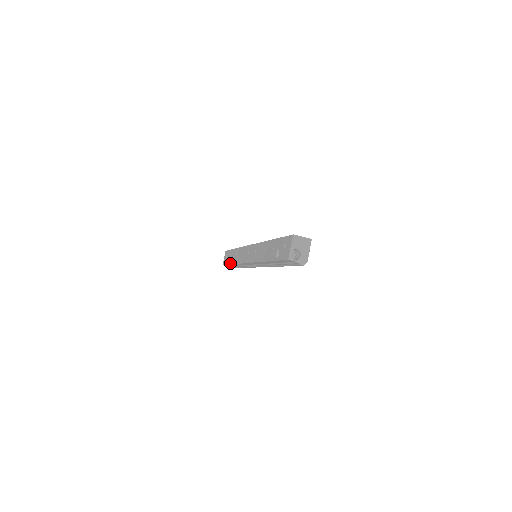
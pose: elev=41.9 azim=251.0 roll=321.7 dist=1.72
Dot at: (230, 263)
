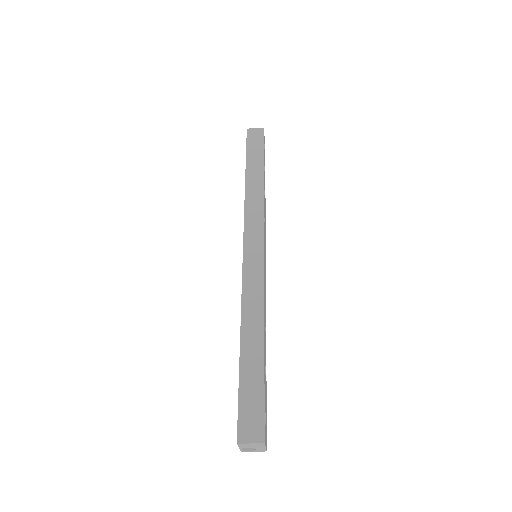
Dot at: occluded
